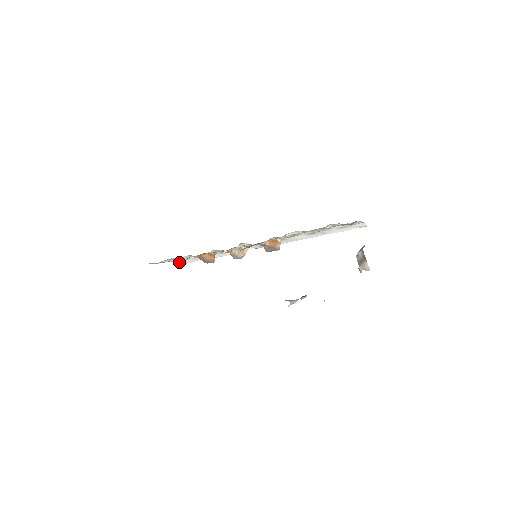
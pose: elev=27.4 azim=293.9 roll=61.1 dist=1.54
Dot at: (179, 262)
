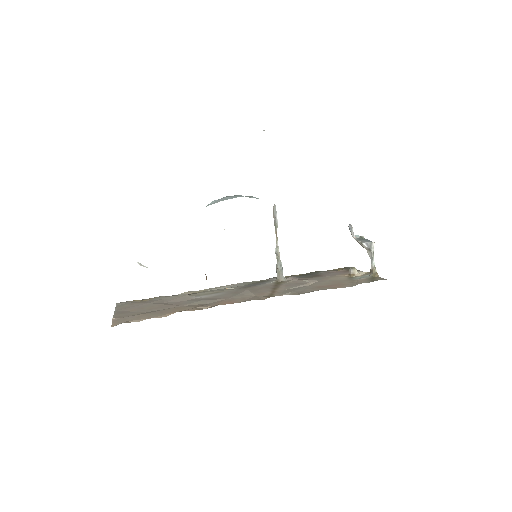
Dot at: occluded
